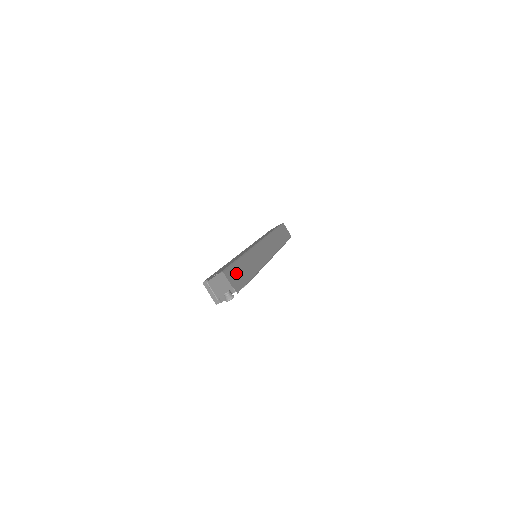
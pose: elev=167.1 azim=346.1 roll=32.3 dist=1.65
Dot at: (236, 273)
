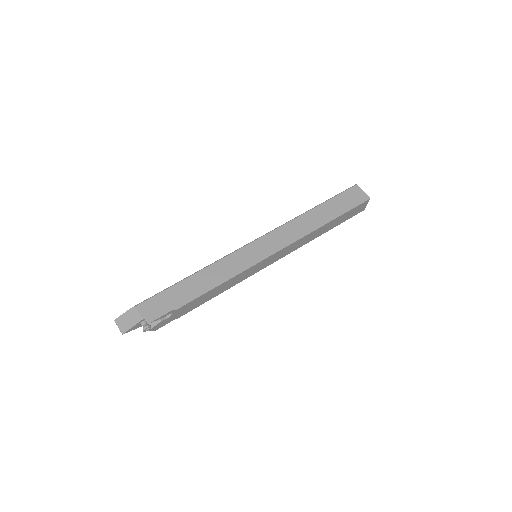
Dot at: (162, 300)
